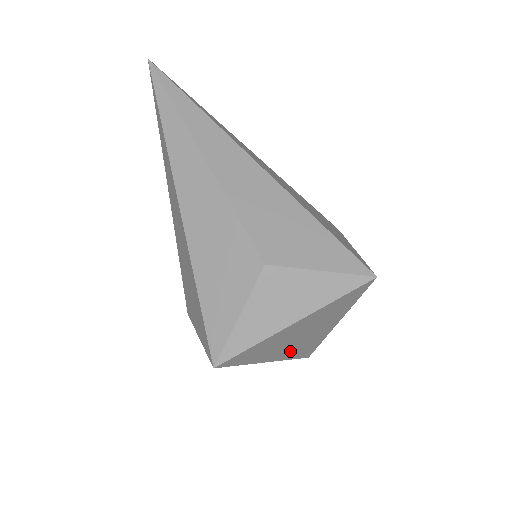
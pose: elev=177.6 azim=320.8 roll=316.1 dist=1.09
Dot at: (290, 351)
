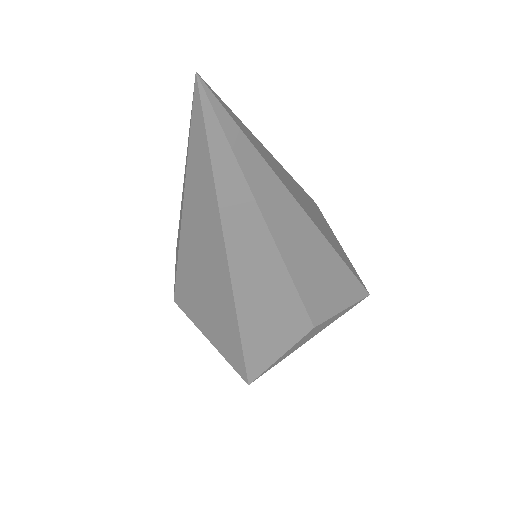
Dot at: occluded
